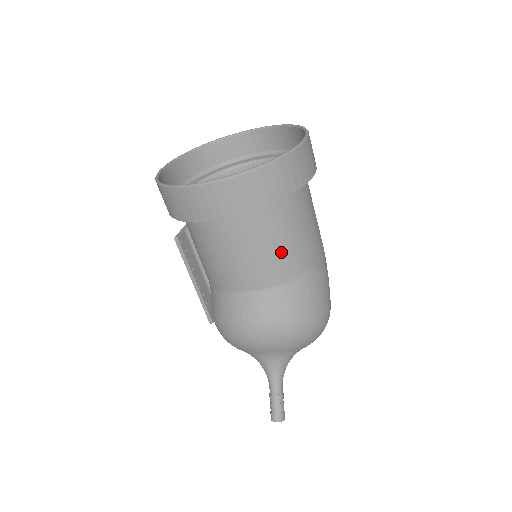
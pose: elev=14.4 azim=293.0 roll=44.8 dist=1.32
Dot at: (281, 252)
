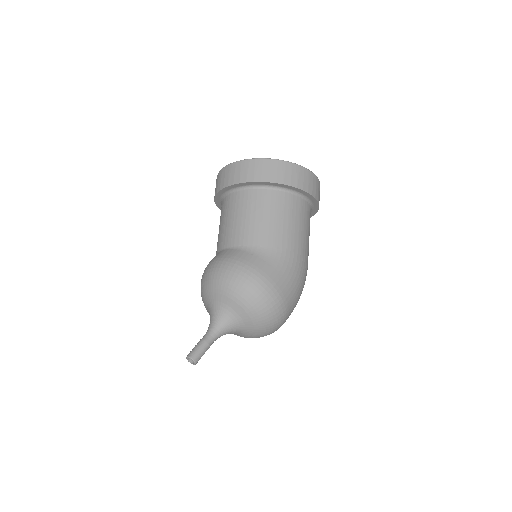
Dot at: (254, 223)
